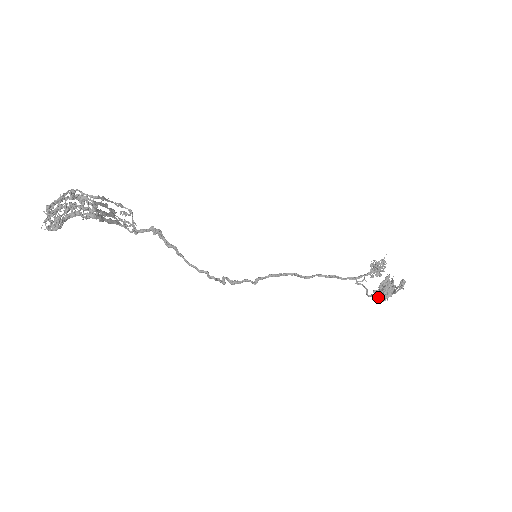
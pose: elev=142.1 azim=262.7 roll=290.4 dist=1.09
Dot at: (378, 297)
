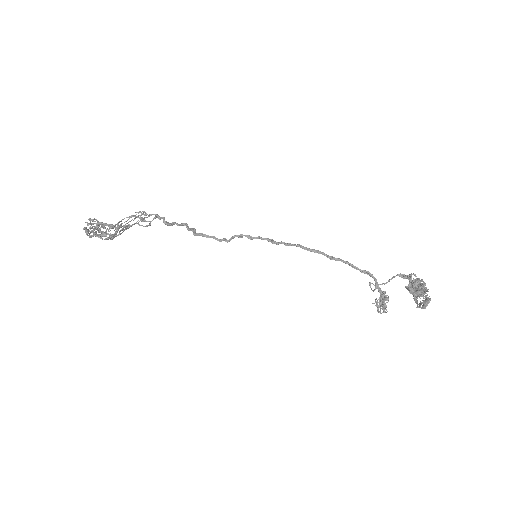
Dot at: (409, 280)
